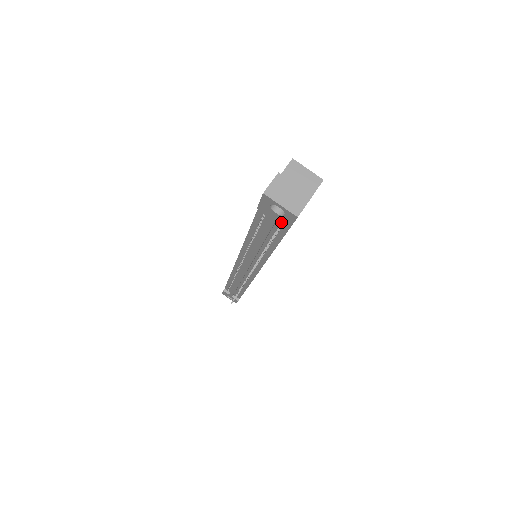
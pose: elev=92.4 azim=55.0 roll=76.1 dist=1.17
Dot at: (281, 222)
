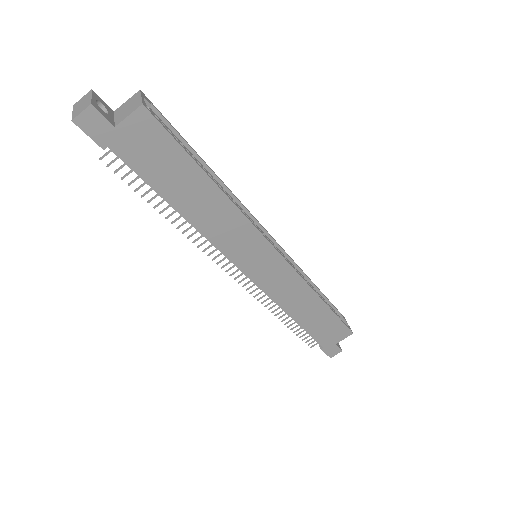
Dot at: (98, 141)
